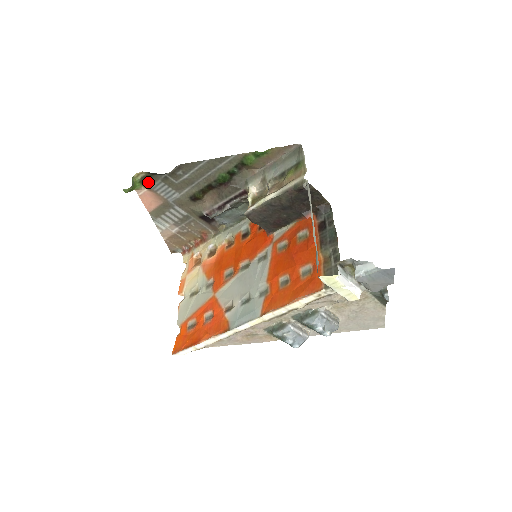
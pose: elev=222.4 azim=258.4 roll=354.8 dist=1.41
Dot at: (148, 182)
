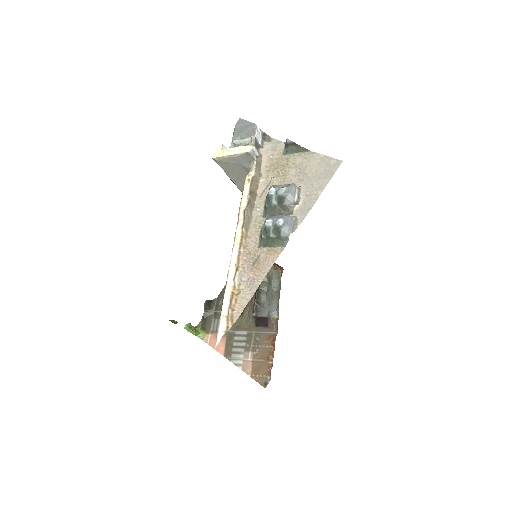
Dot at: (208, 327)
